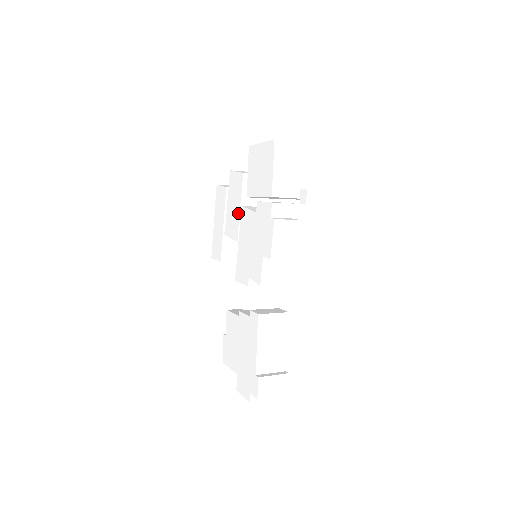
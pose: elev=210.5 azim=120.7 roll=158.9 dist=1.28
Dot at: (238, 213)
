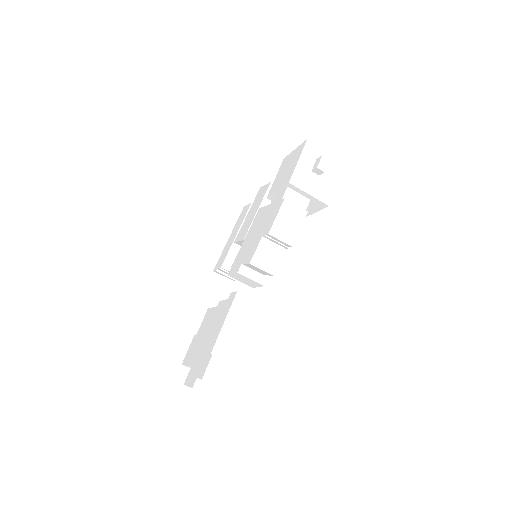
Dot at: (254, 216)
